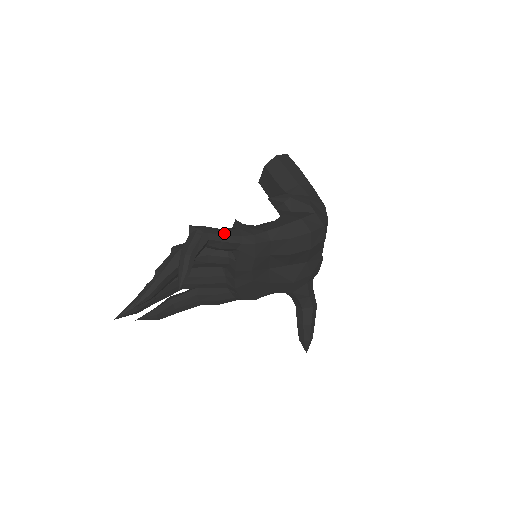
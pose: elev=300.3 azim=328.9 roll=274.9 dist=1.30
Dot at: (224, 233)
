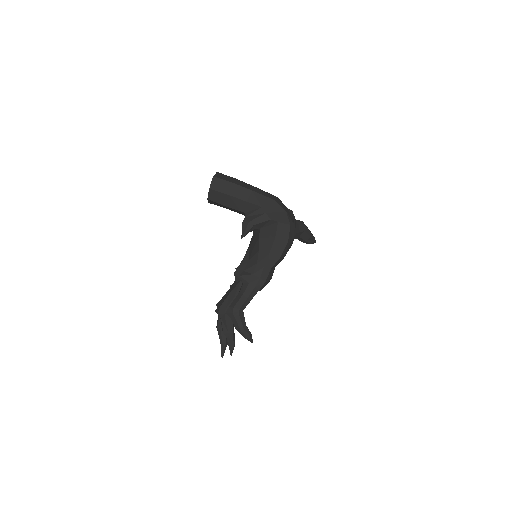
Dot at: (246, 297)
